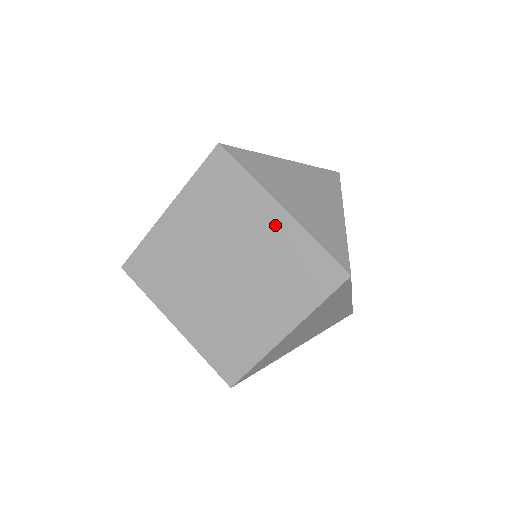
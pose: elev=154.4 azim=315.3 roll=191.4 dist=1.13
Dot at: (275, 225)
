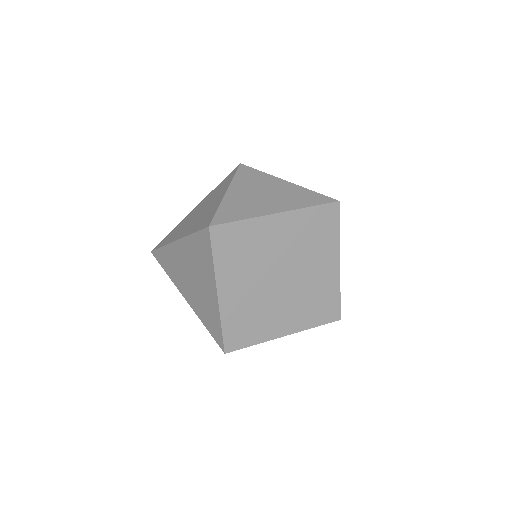
Dot at: (283, 225)
